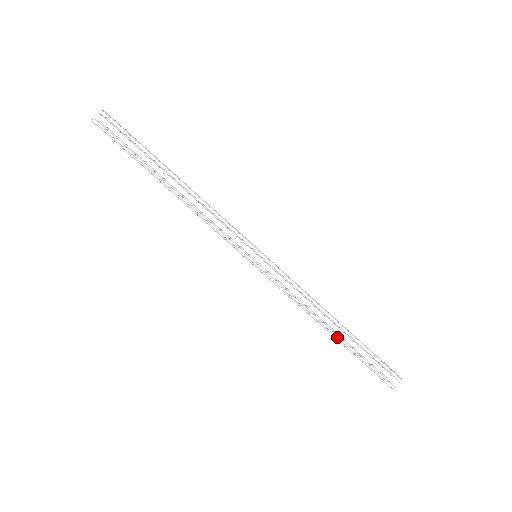
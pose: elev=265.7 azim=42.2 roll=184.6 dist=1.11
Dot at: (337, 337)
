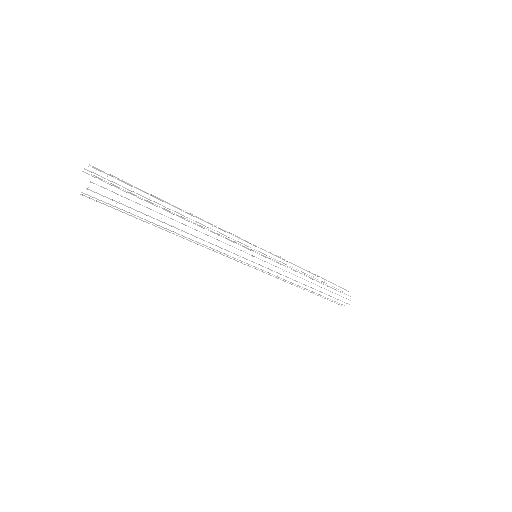
Dot at: (312, 279)
